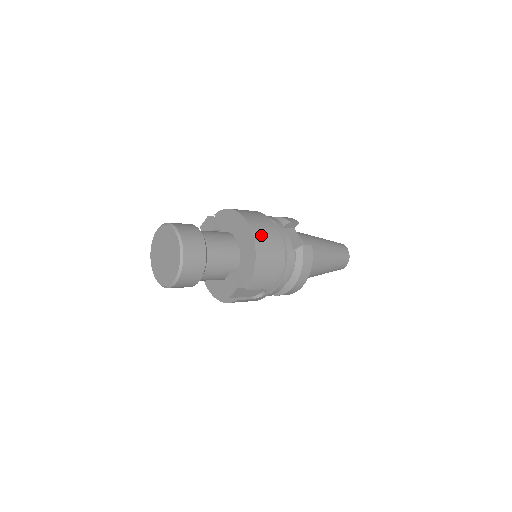
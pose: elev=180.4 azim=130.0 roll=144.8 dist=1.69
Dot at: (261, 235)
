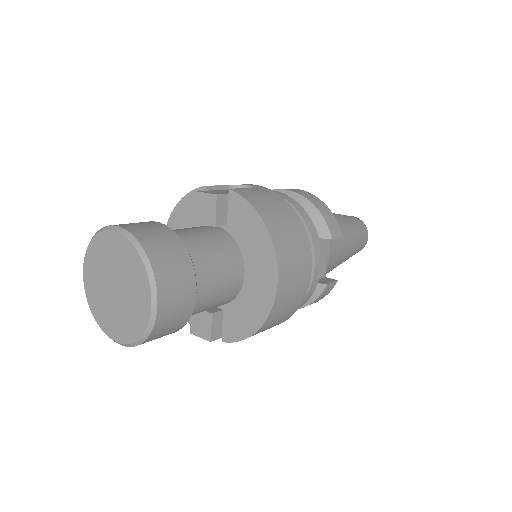
Dot at: (286, 295)
